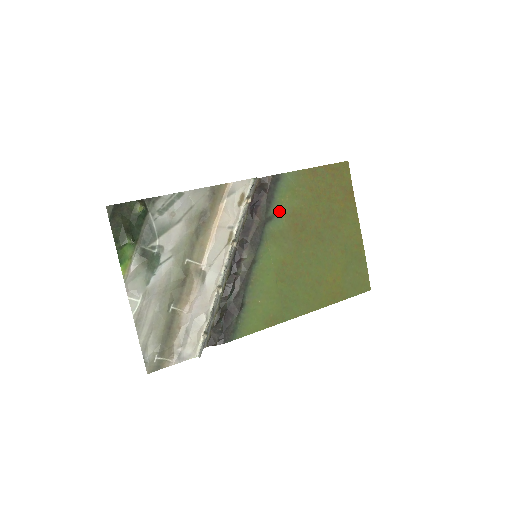
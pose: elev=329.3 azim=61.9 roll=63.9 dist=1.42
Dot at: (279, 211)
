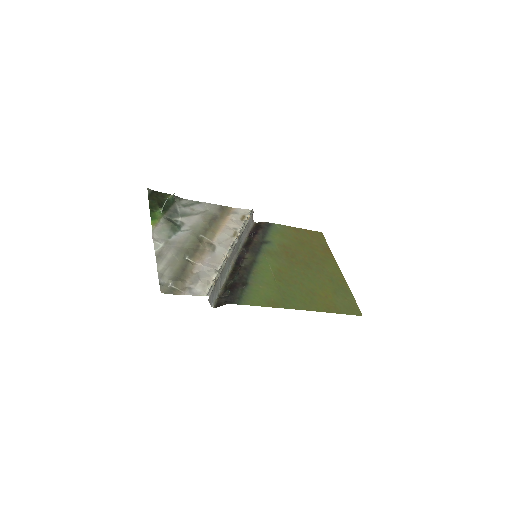
Dot at: (272, 241)
